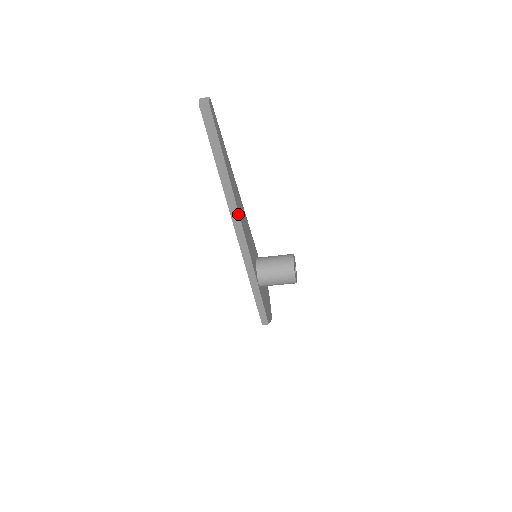
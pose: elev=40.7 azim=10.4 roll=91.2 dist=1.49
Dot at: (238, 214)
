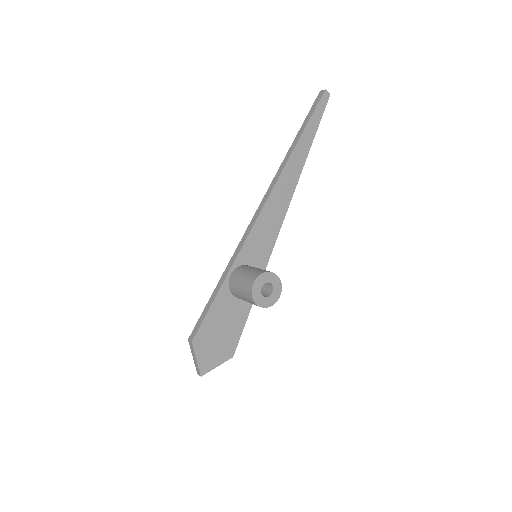
Dot at: (276, 181)
